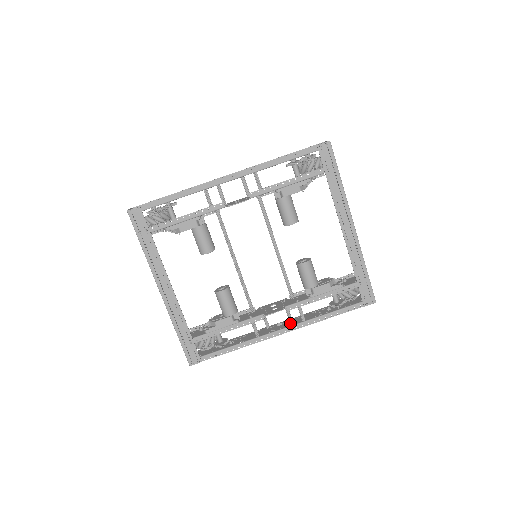
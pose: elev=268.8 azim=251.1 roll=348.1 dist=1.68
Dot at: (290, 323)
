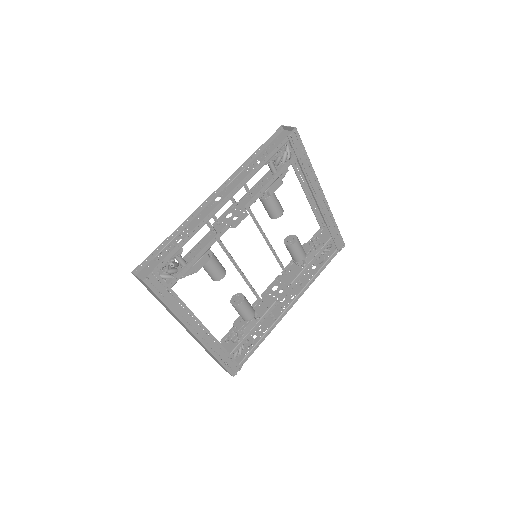
Dot at: (292, 295)
